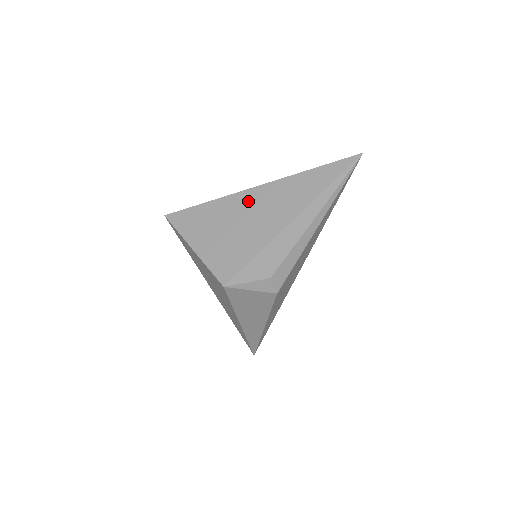
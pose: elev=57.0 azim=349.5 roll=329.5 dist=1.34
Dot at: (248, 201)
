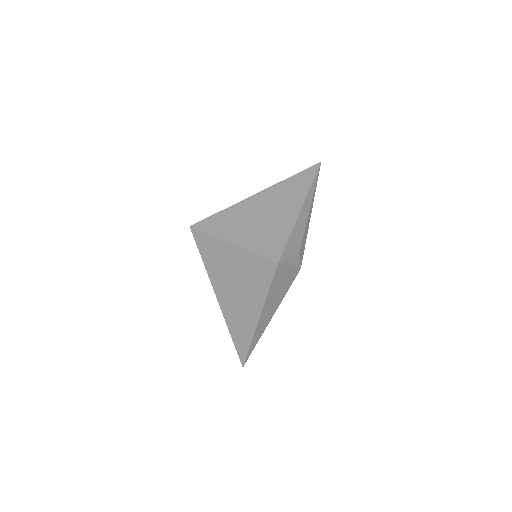
Dot at: (260, 202)
